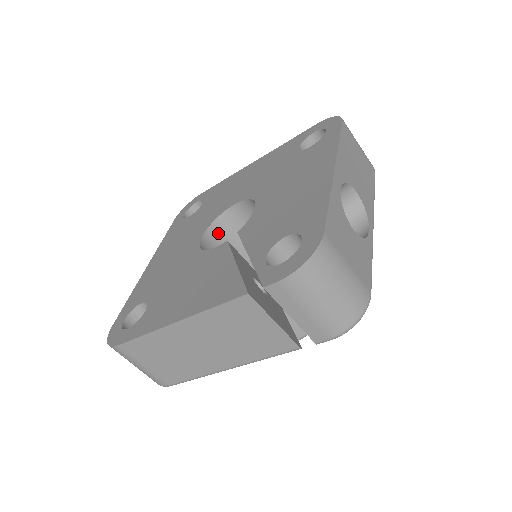
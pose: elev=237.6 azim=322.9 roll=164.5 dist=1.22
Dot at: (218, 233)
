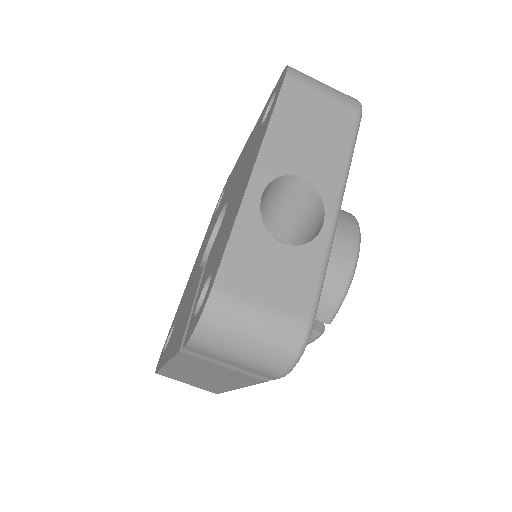
Dot at: occluded
